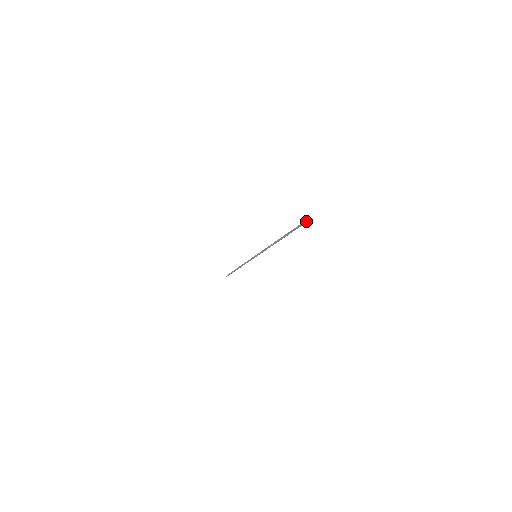
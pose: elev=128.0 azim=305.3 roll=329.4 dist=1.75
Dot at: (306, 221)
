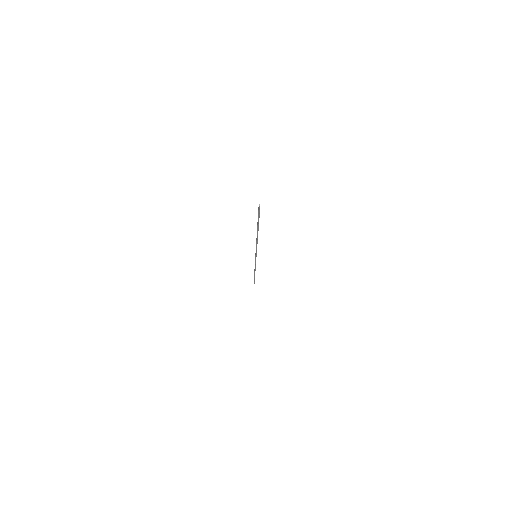
Dot at: (259, 205)
